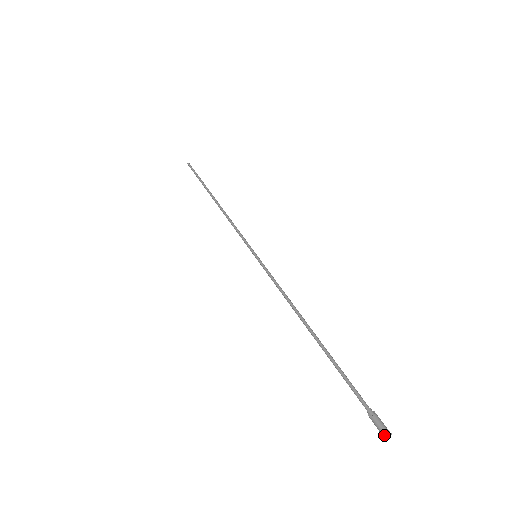
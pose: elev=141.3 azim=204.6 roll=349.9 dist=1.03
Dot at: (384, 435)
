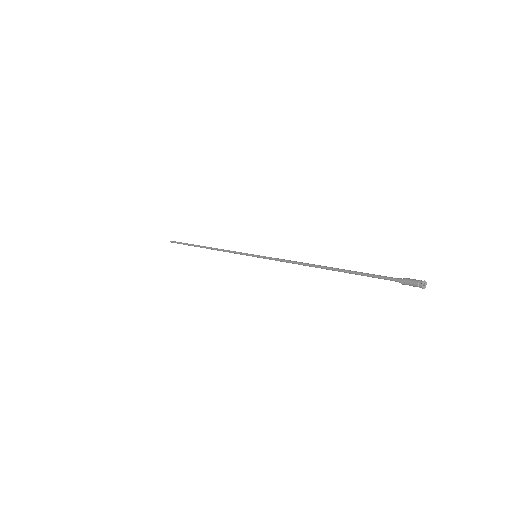
Dot at: (420, 285)
